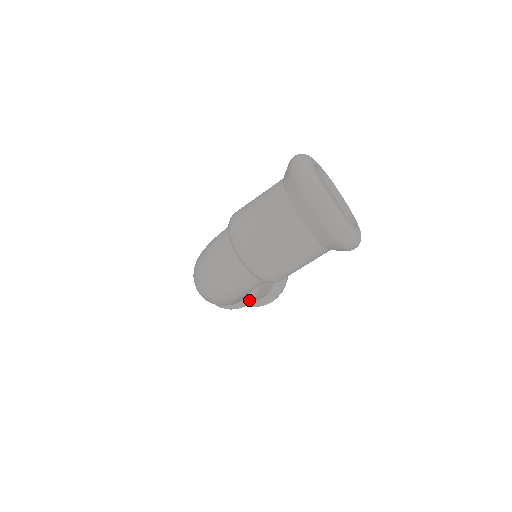
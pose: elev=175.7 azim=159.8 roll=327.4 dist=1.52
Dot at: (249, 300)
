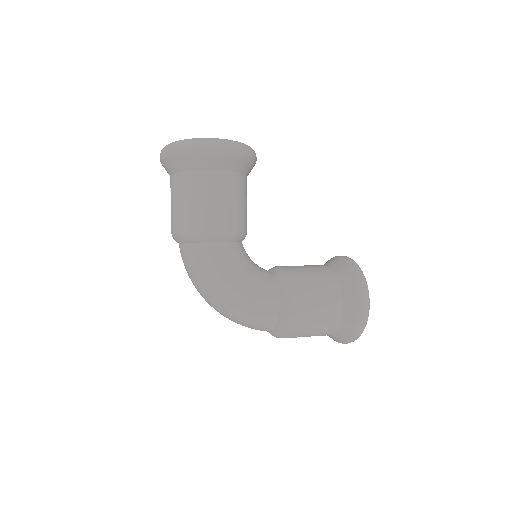
Dot at: (285, 297)
